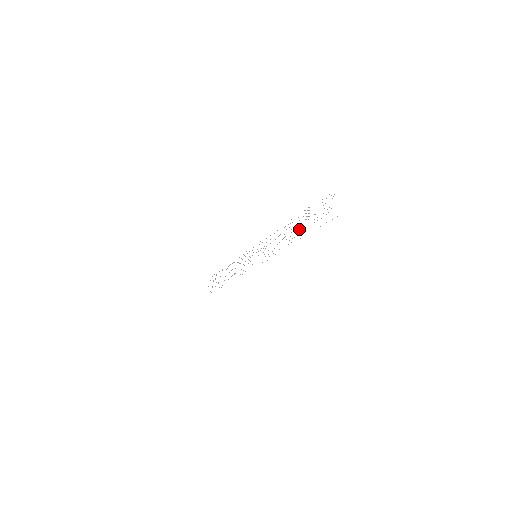
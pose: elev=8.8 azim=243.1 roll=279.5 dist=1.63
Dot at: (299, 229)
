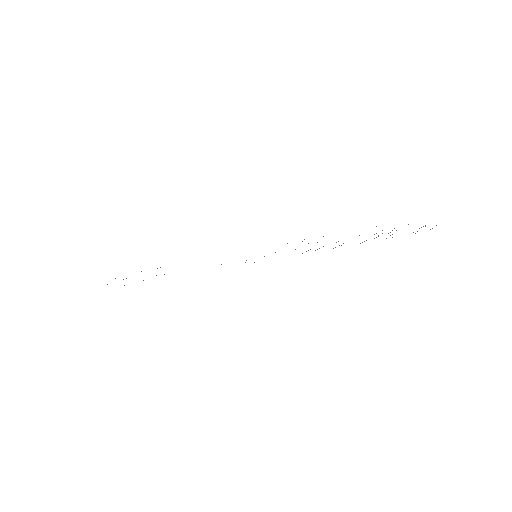
Dot at: occluded
